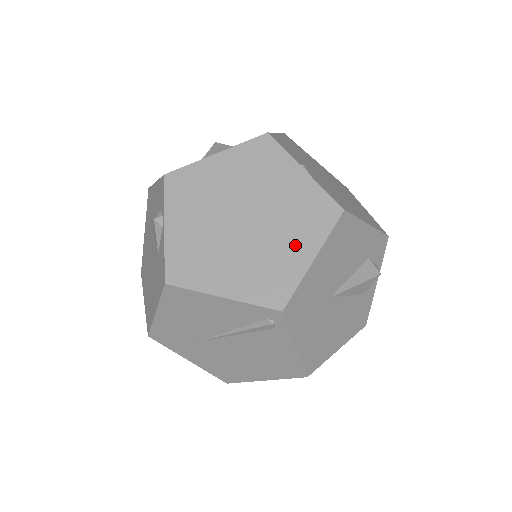
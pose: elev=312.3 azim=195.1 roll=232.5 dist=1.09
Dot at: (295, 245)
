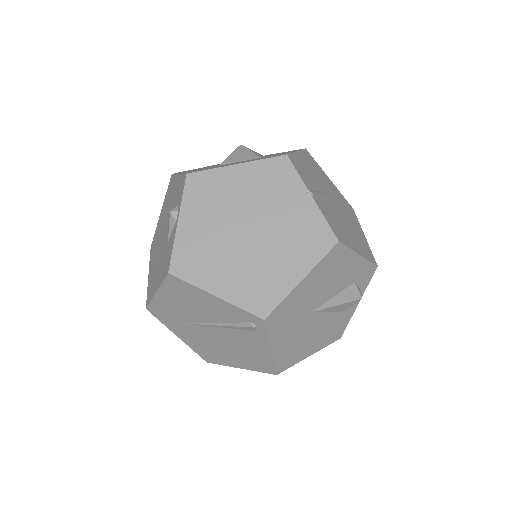
Dot at: (288, 264)
